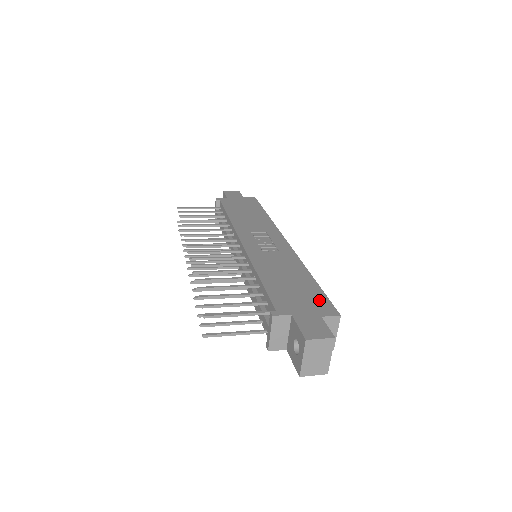
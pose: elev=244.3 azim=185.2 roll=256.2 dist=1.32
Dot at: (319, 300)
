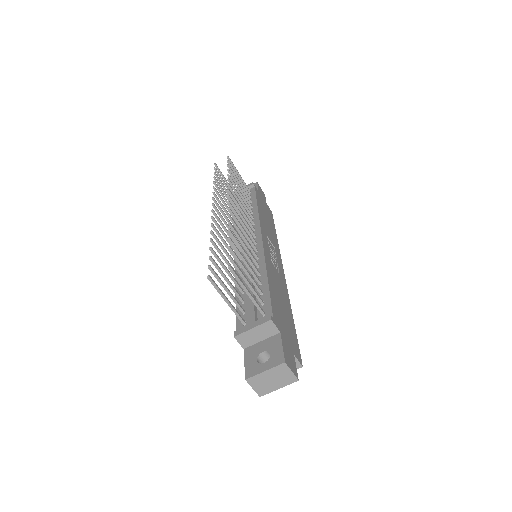
Dot at: (294, 340)
